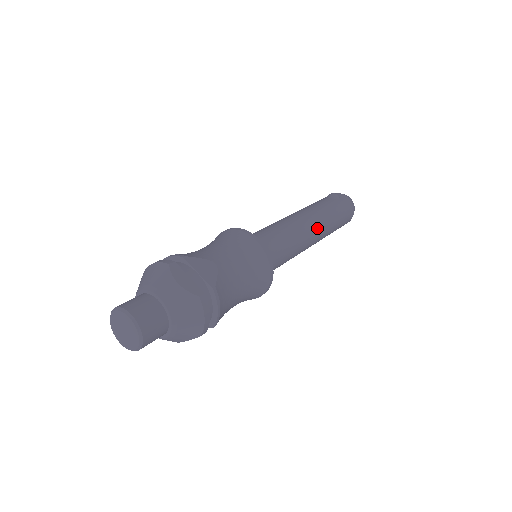
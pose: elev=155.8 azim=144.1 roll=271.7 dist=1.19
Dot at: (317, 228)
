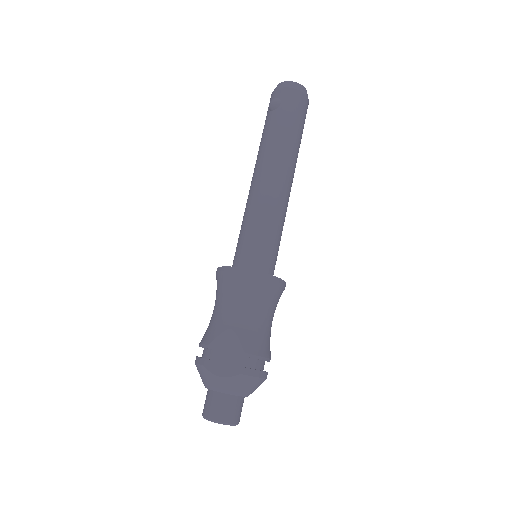
Dot at: (282, 171)
